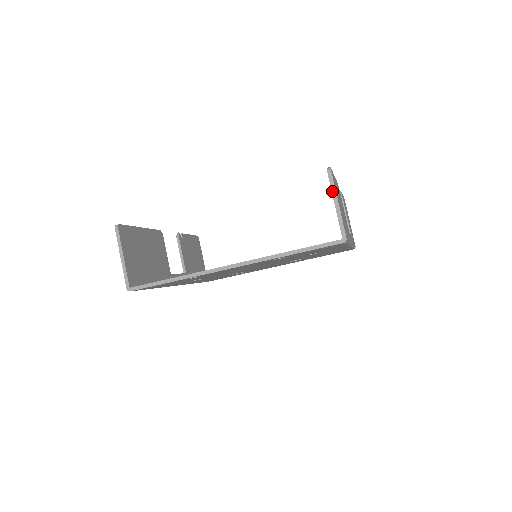
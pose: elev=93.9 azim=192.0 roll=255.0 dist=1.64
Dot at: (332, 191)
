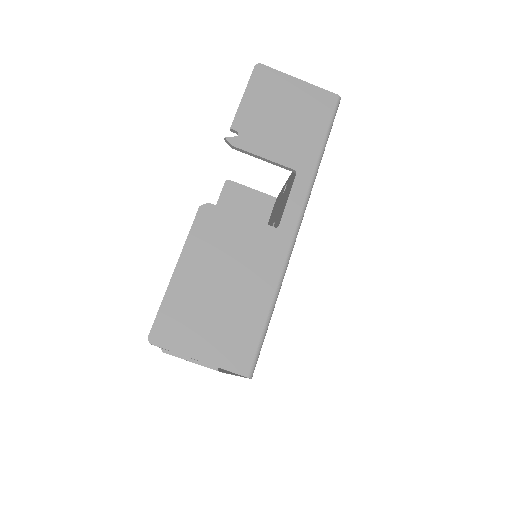
Dot at: occluded
